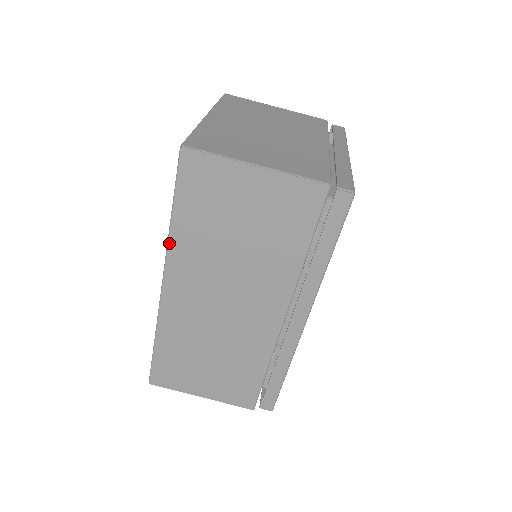
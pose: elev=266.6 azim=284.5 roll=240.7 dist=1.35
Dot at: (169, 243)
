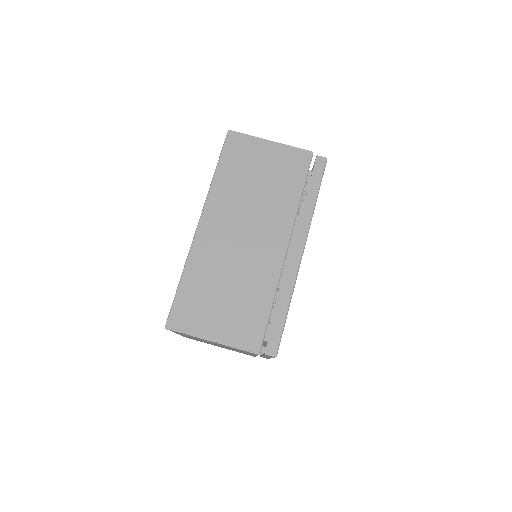
Dot at: (210, 189)
